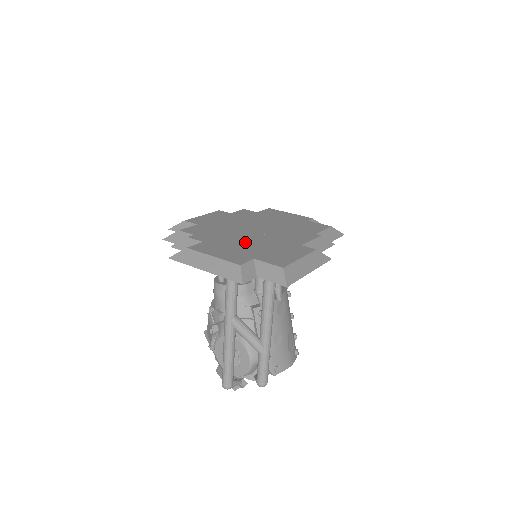
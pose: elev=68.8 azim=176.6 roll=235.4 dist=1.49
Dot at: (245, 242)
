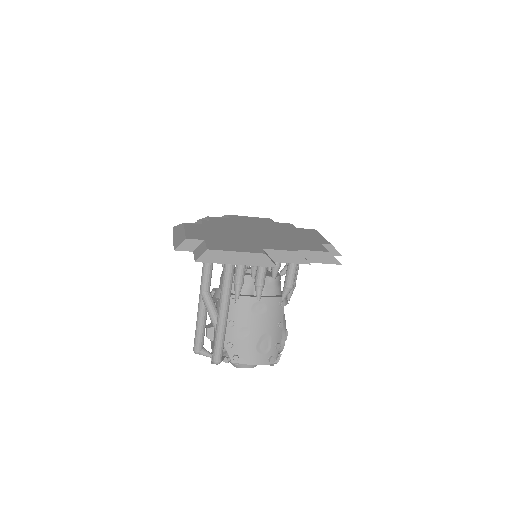
Dot at: (228, 233)
